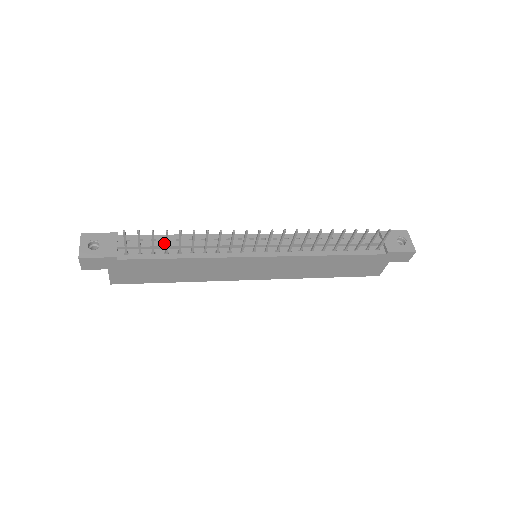
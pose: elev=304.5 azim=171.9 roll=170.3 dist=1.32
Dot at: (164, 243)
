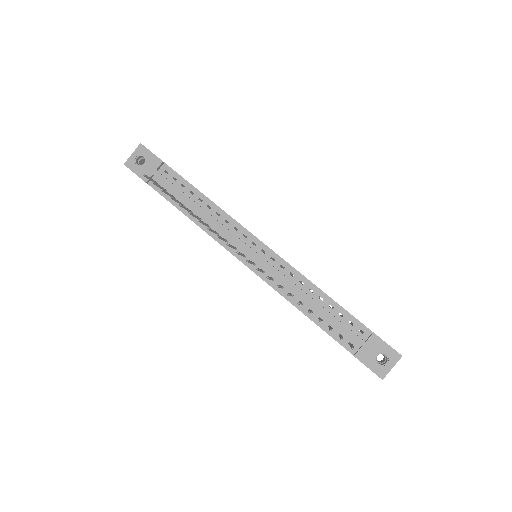
Dot at: (185, 196)
